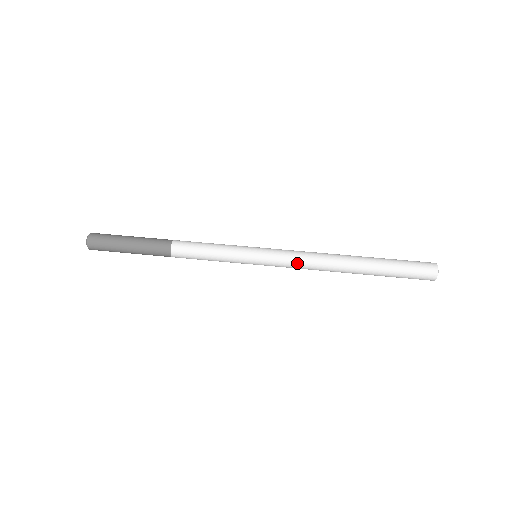
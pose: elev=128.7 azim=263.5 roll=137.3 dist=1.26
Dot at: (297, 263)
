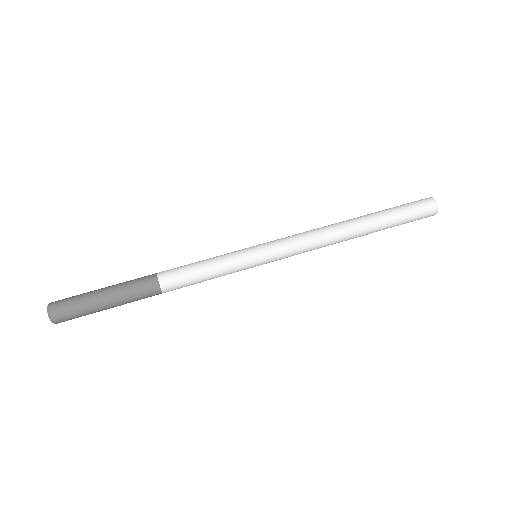
Dot at: (304, 248)
